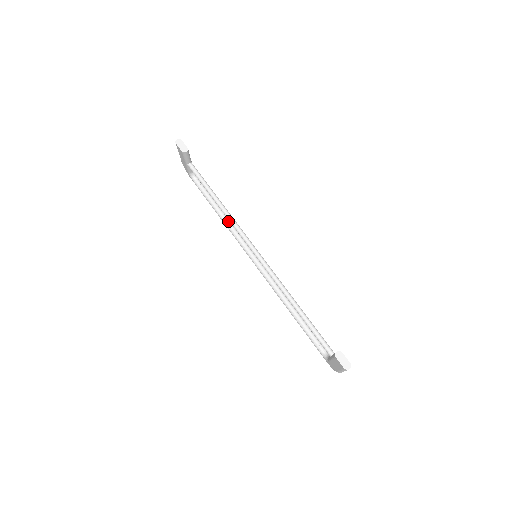
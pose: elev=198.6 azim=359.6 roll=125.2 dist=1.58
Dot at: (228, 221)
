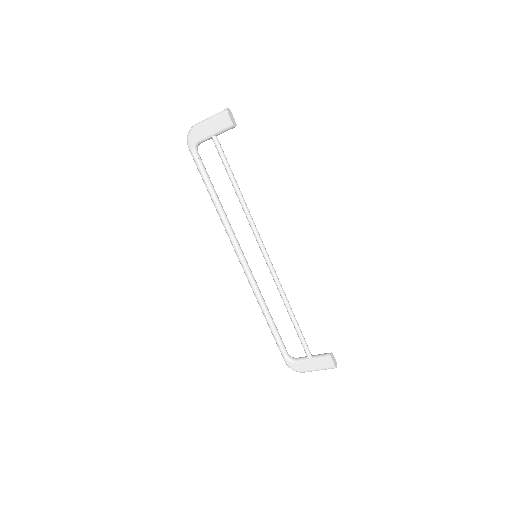
Dot at: occluded
